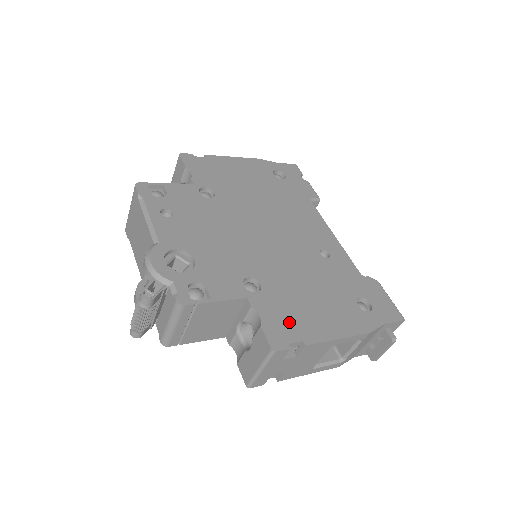
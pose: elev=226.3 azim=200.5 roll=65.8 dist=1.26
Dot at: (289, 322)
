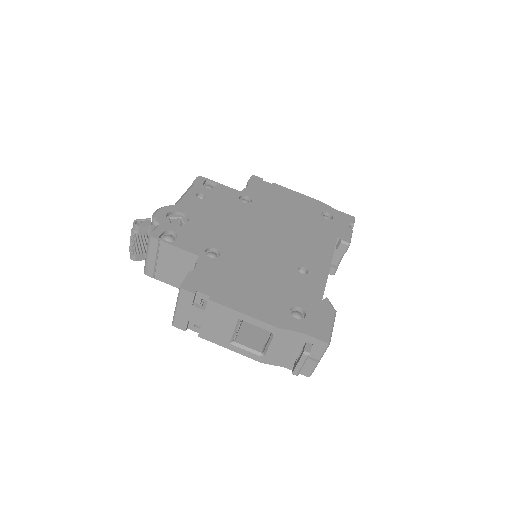
Dot at: (213, 283)
